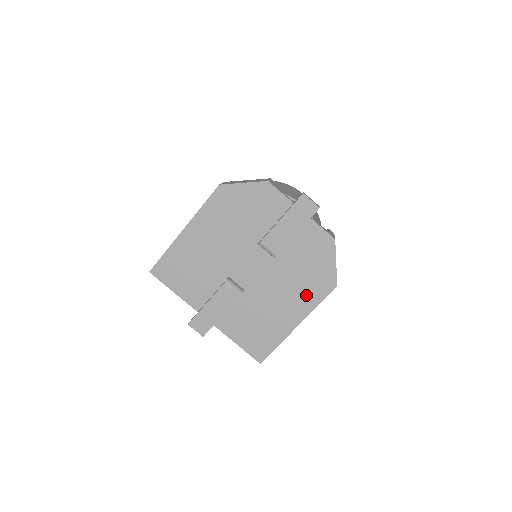
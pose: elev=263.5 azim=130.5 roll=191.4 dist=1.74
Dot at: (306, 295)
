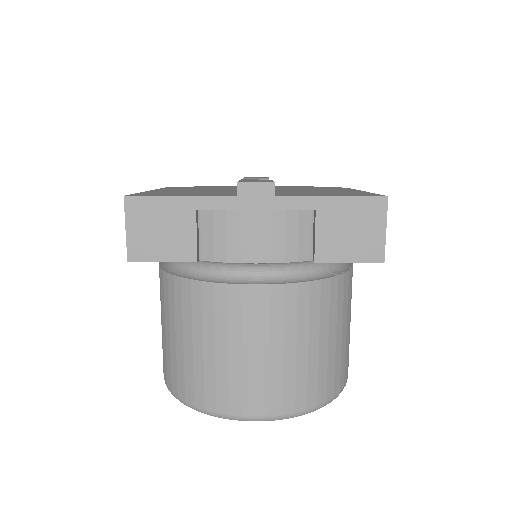
Dot at: occluded
